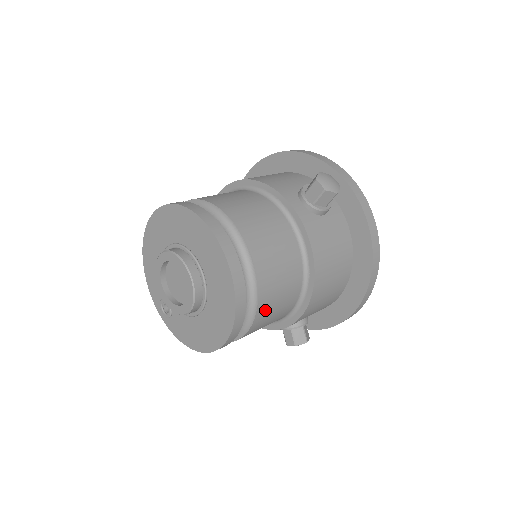
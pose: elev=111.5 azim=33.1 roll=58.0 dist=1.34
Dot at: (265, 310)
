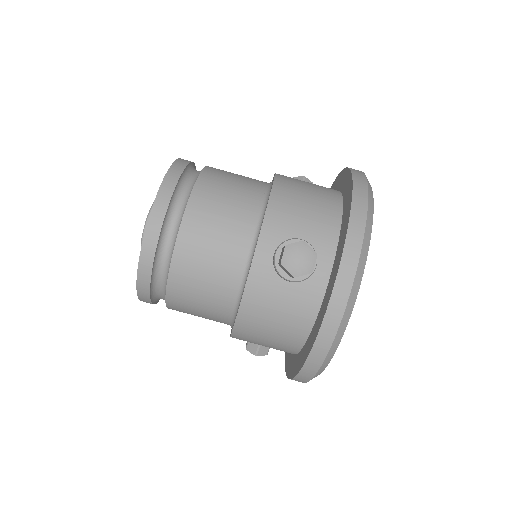
Dot at: (179, 307)
